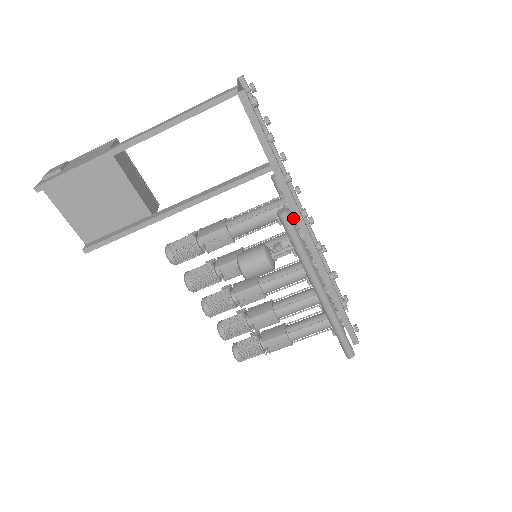
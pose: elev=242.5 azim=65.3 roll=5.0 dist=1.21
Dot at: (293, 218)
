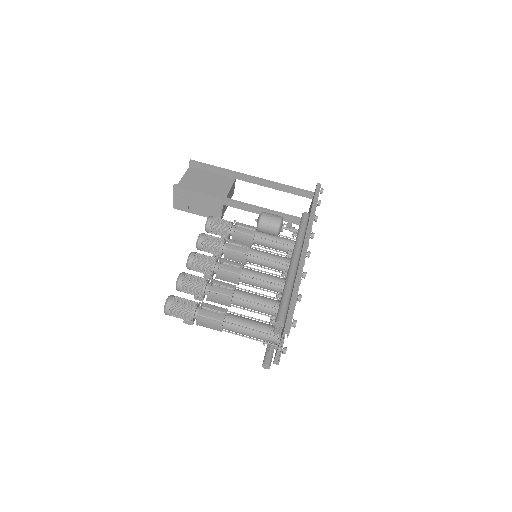
Dot at: occluded
